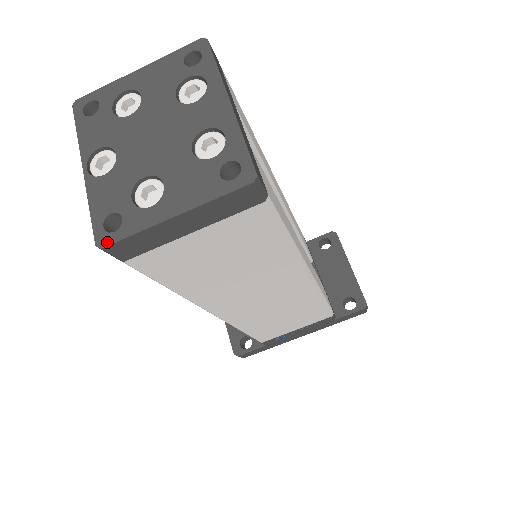
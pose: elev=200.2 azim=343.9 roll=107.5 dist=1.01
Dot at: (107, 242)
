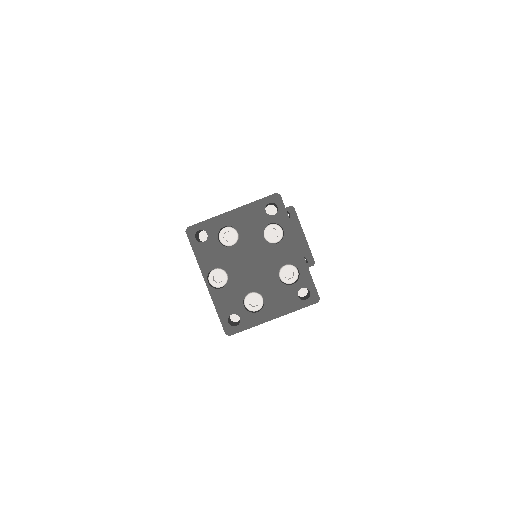
Dot at: (233, 332)
